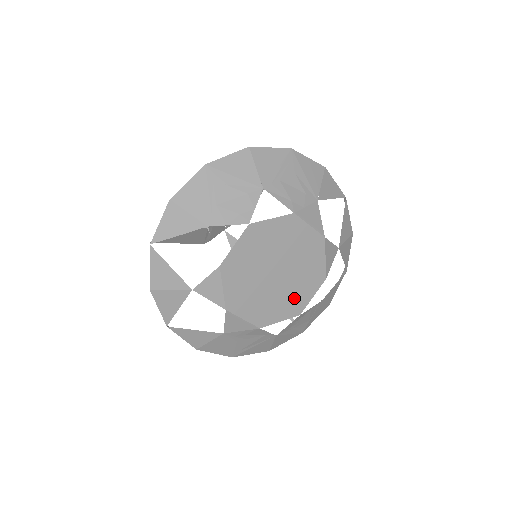
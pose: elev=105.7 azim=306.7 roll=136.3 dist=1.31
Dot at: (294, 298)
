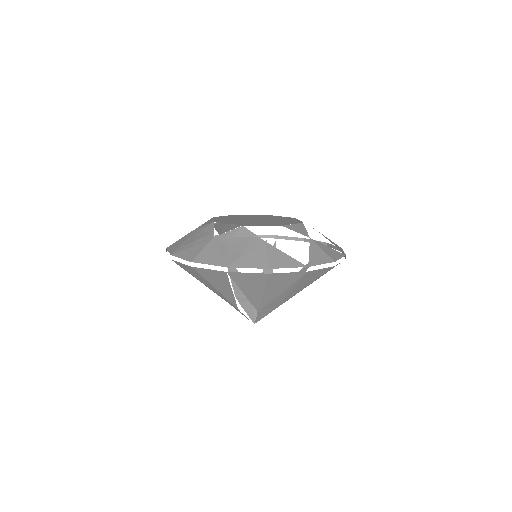
Dot at: occluded
